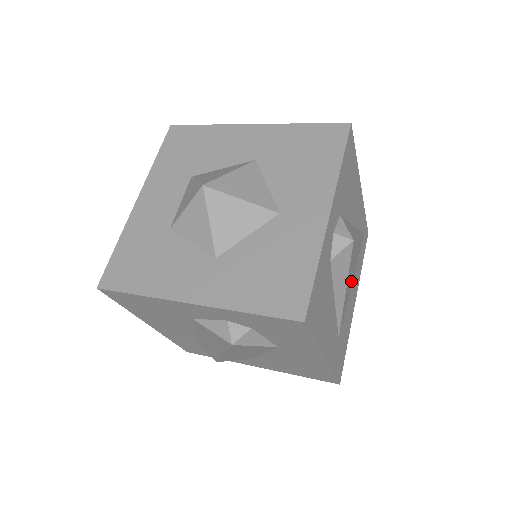
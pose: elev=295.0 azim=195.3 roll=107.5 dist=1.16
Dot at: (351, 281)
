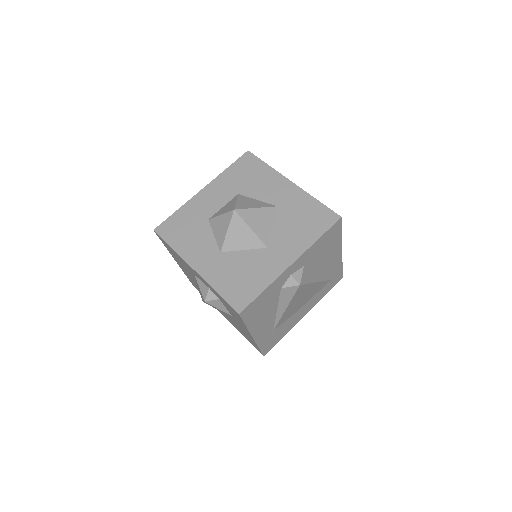
Dot at: (301, 303)
